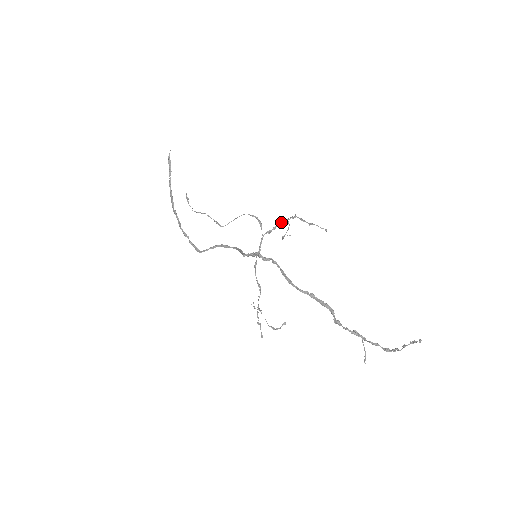
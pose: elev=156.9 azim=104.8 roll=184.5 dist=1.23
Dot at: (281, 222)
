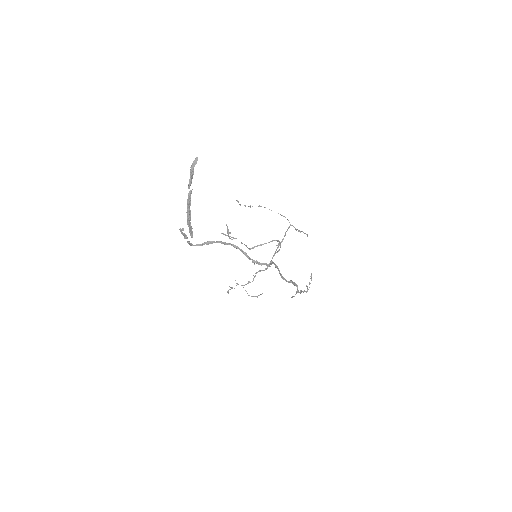
Dot at: (285, 235)
